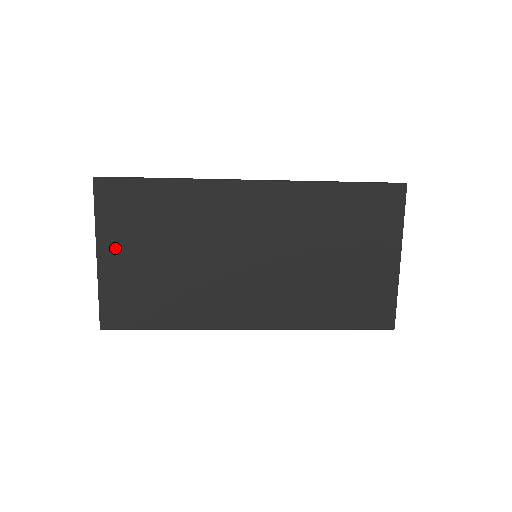
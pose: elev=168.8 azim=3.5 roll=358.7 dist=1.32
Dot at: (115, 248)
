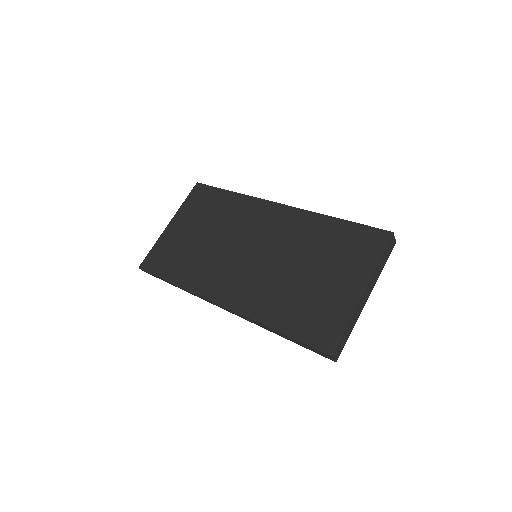
Dot at: (180, 222)
